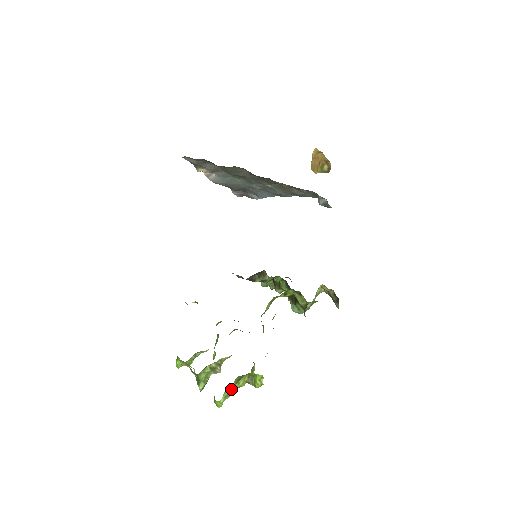
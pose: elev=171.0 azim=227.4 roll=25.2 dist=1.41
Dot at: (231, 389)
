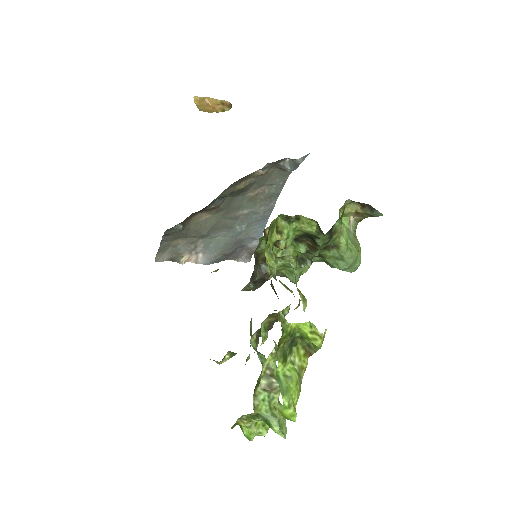
Dot at: (285, 376)
